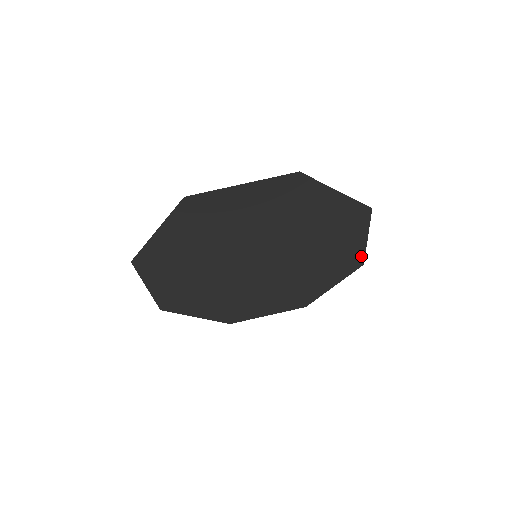
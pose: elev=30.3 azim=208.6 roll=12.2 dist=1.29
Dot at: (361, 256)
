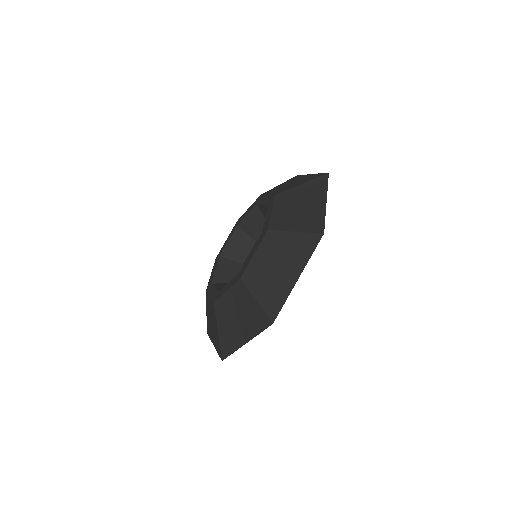
Dot at: occluded
